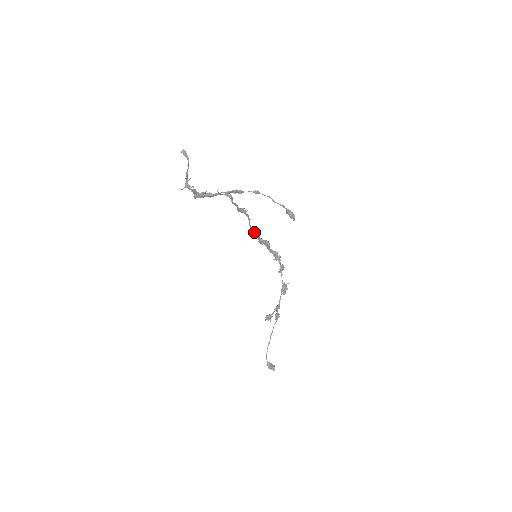
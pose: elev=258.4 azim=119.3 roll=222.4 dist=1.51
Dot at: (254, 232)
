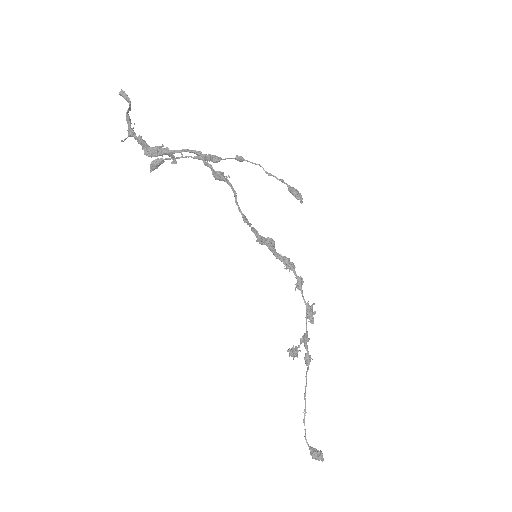
Dot at: (246, 219)
